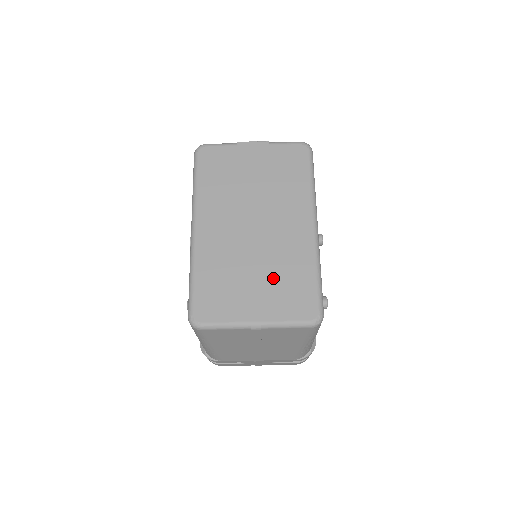
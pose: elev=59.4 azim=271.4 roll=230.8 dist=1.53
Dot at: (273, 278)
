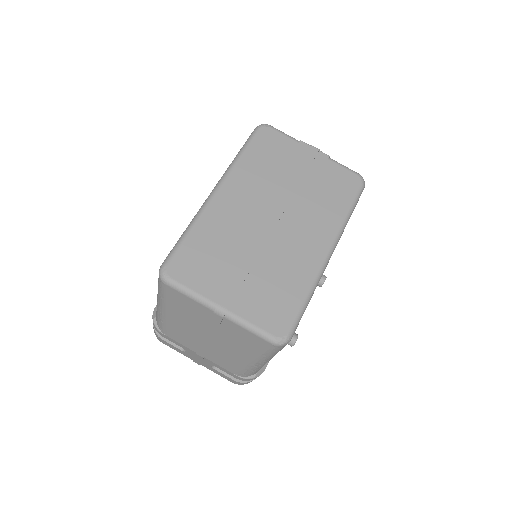
Dot at: (263, 277)
